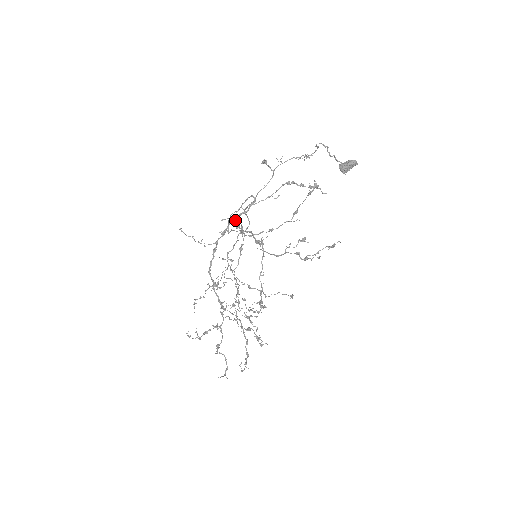
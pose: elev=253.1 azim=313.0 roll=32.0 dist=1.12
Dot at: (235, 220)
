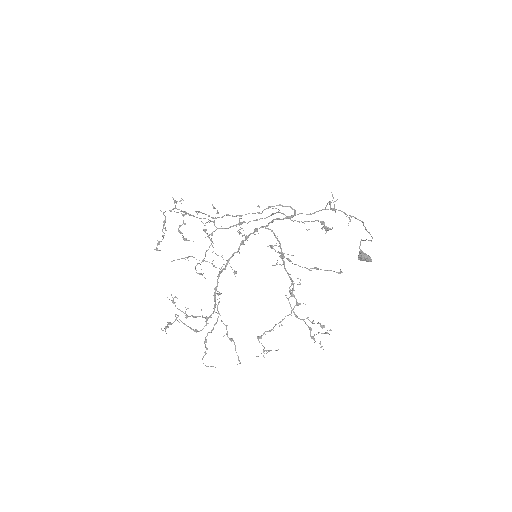
Dot at: (300, 279)
